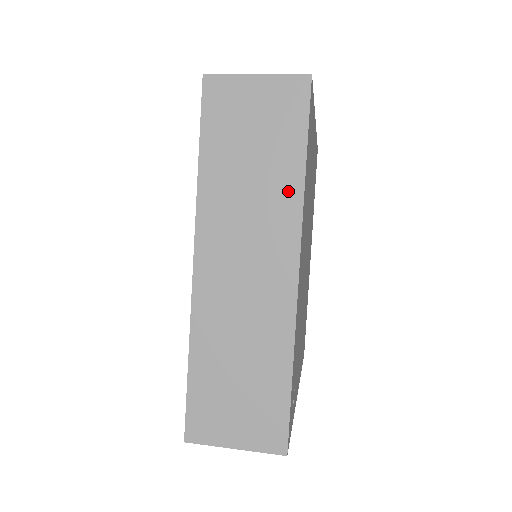
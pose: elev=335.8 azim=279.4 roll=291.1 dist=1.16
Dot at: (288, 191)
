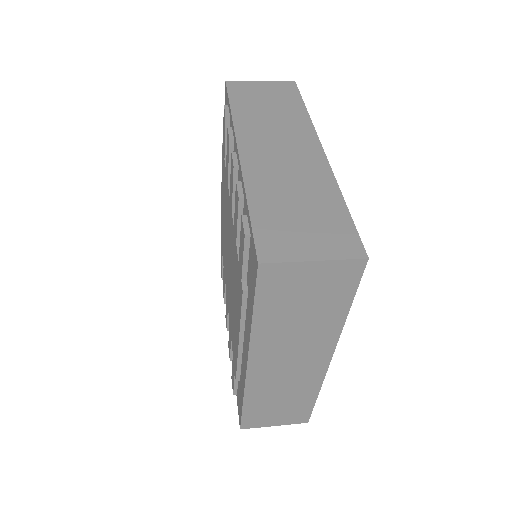
Dot at: (331, 326)
